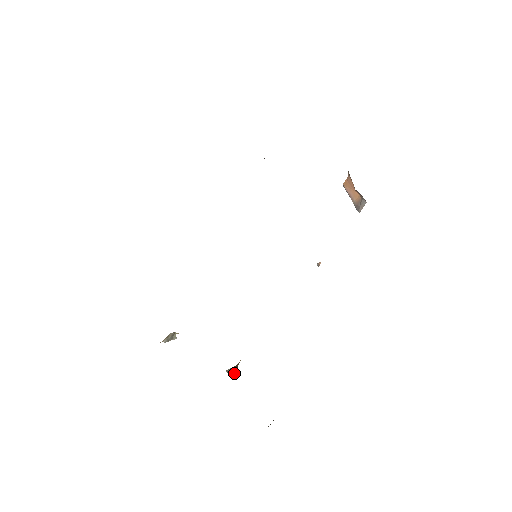
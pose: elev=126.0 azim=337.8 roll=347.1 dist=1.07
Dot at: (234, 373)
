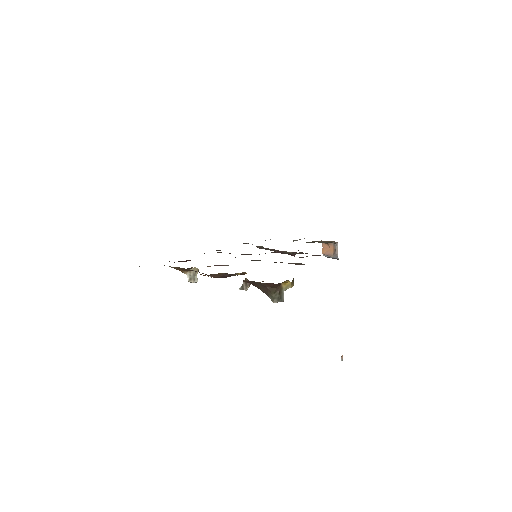
Dot at: (245, 284)
